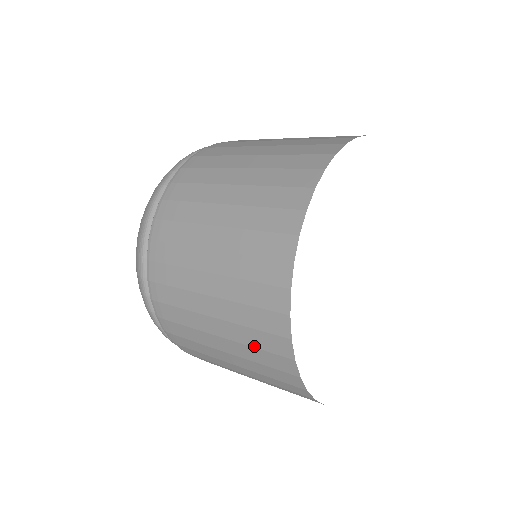
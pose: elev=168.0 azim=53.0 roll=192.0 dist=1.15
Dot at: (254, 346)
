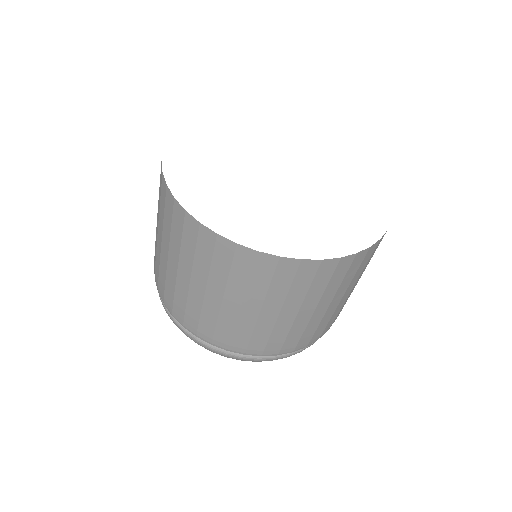
Dot at: (193, 252)
